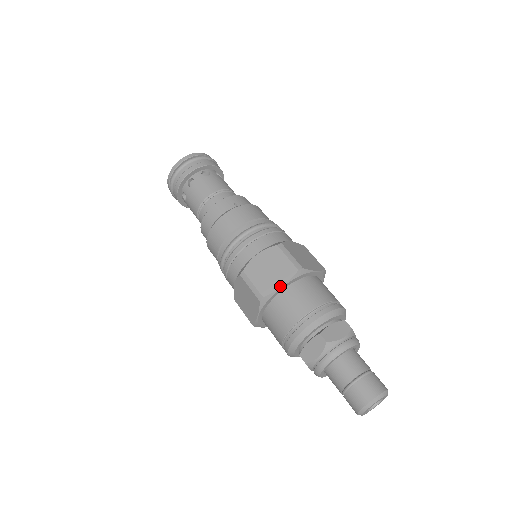
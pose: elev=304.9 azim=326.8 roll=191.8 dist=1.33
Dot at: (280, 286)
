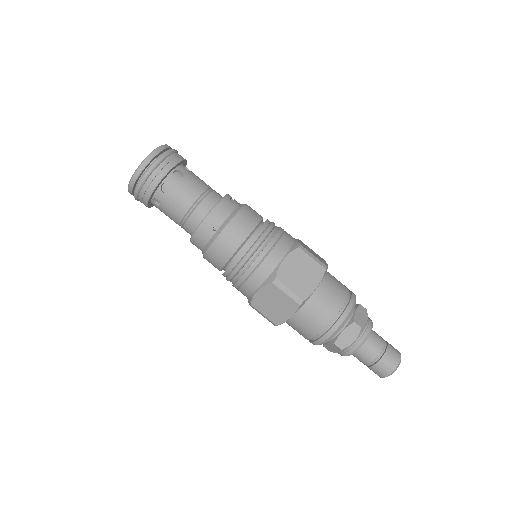
Dot at: (288, 318)
